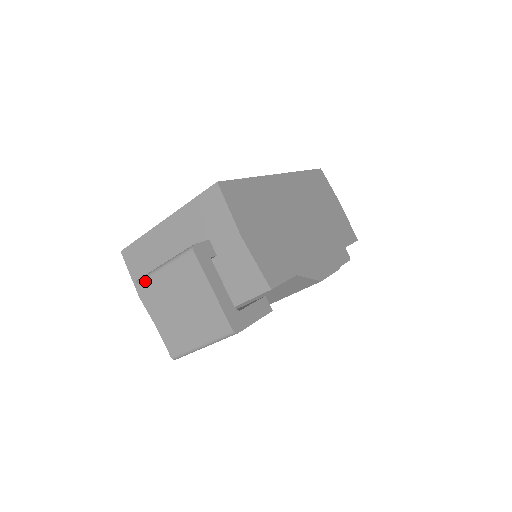
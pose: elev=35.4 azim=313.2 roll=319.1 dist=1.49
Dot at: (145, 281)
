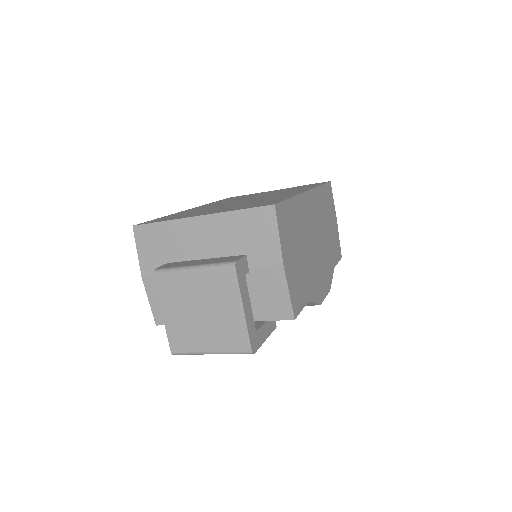
Dot at: (166, 275)
